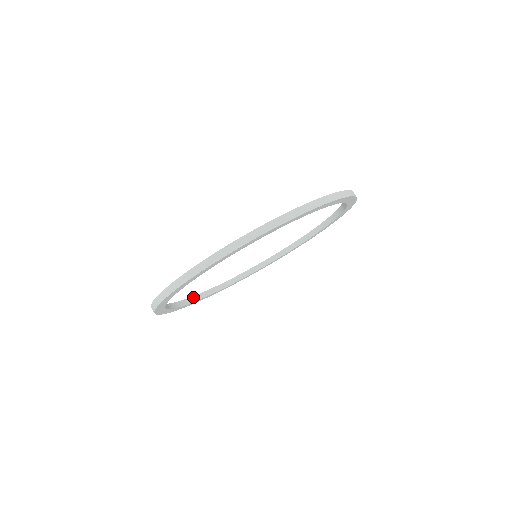
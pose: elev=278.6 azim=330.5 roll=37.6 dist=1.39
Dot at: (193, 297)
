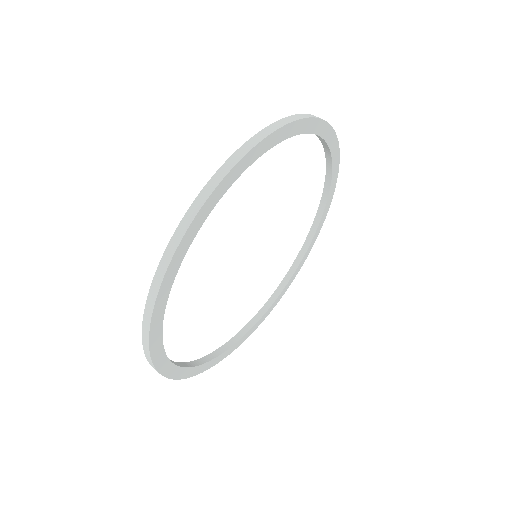
Dot at: (189, 363)
